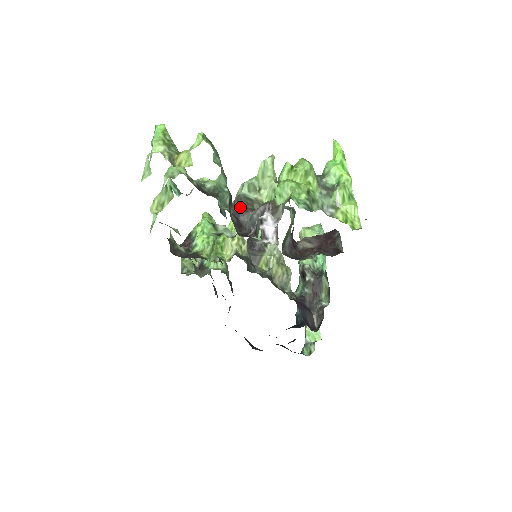
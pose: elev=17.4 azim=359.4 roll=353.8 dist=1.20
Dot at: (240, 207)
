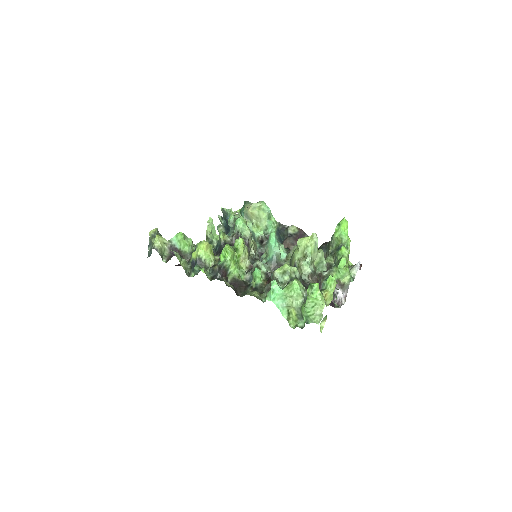
Dot at: (319, 284)
